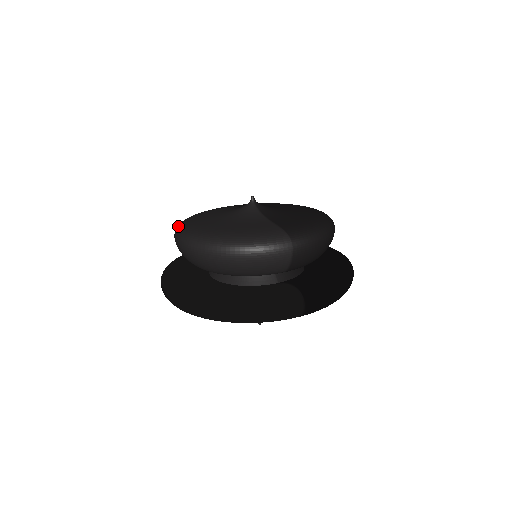
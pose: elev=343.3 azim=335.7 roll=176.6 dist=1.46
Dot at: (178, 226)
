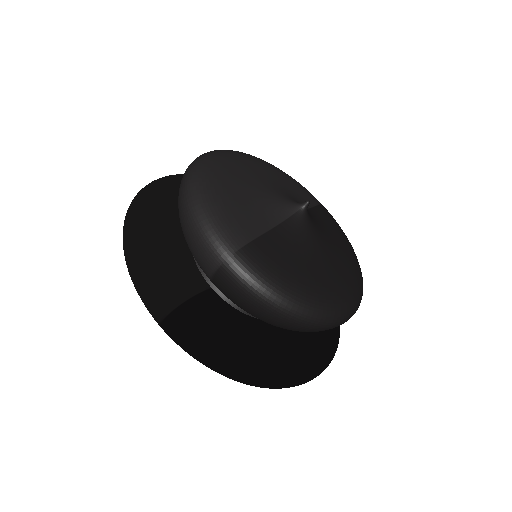
Dot at: (238, 151)
